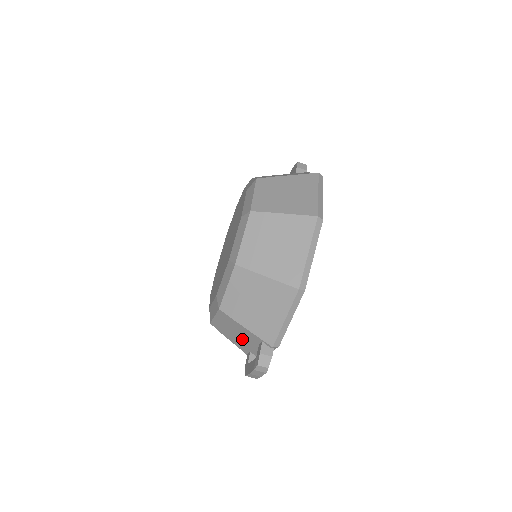
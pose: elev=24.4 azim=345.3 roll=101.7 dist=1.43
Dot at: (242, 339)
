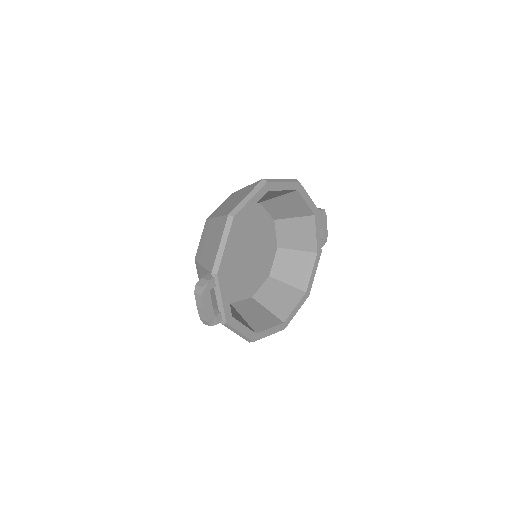
Dot at: occluded
